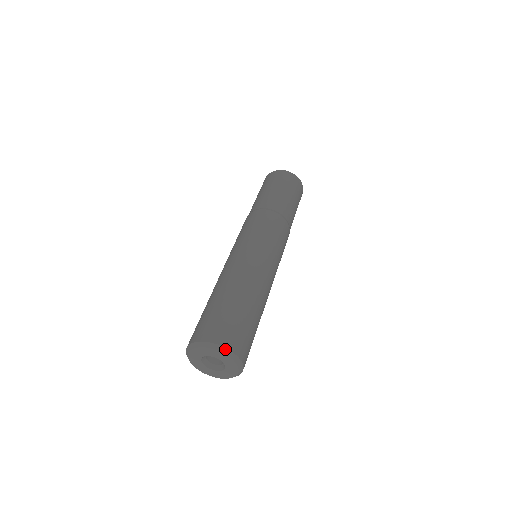
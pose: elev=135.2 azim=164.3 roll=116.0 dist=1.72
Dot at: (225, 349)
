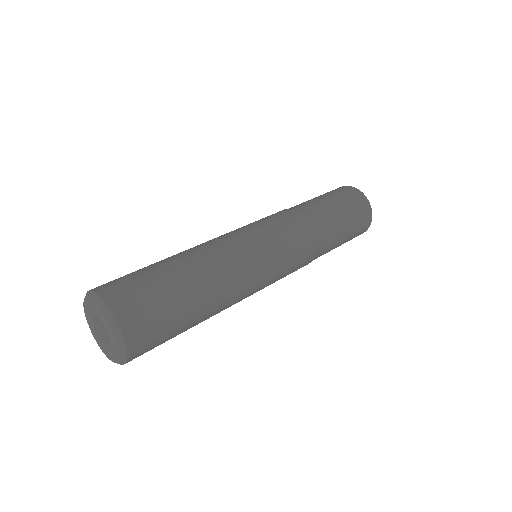
Dot at: (105, 304)
